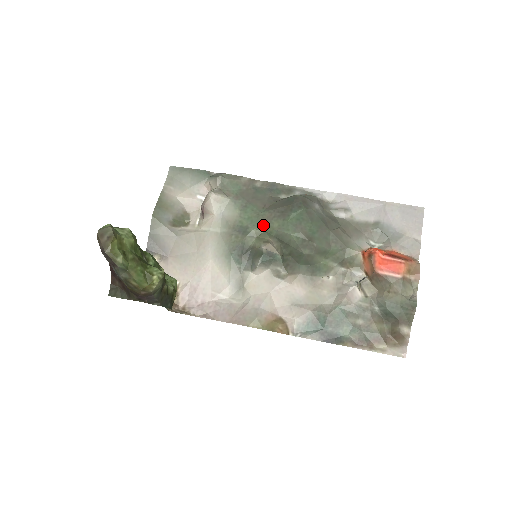
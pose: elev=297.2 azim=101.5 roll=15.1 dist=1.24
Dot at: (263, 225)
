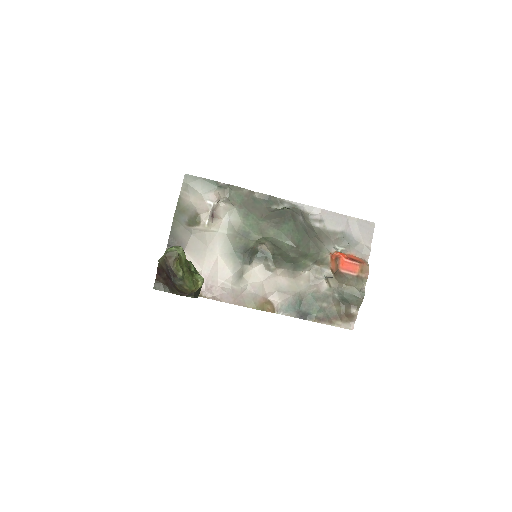
Dot at: (262, 232)
